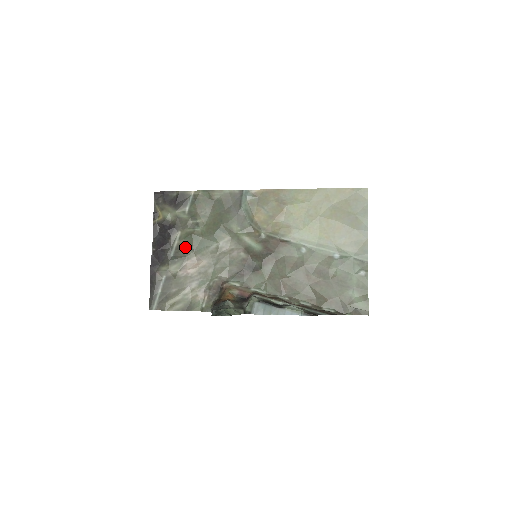
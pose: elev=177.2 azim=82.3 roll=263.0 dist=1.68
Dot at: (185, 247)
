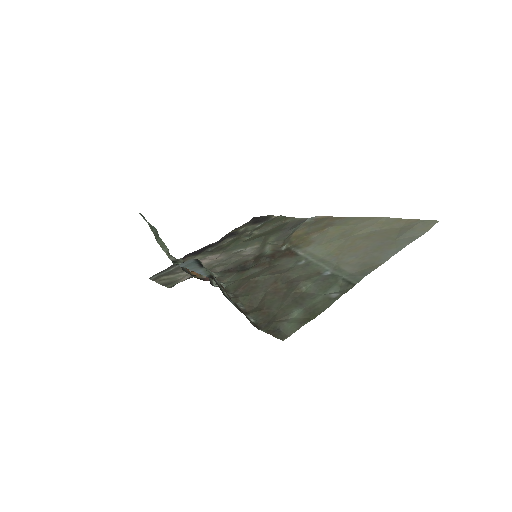
Dot at: (224, 247)
